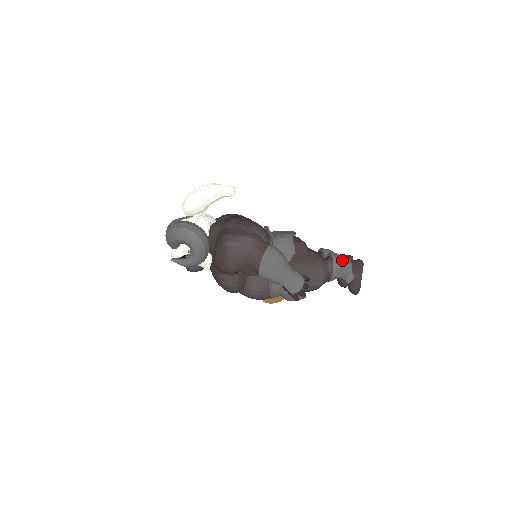
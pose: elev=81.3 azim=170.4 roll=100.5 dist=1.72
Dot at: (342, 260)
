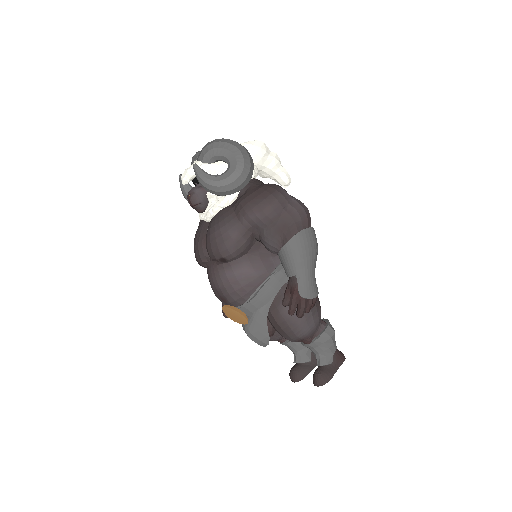
Dot at: occluded
